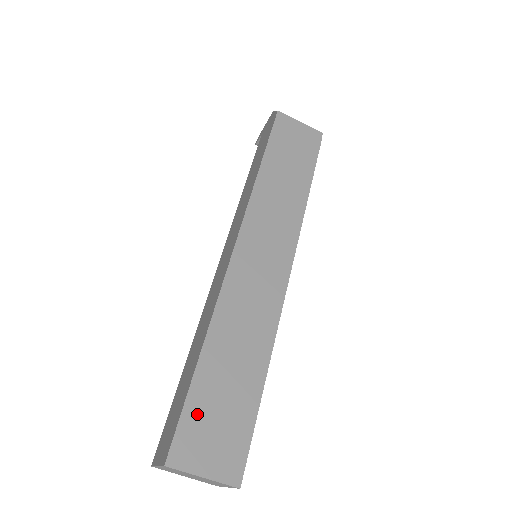
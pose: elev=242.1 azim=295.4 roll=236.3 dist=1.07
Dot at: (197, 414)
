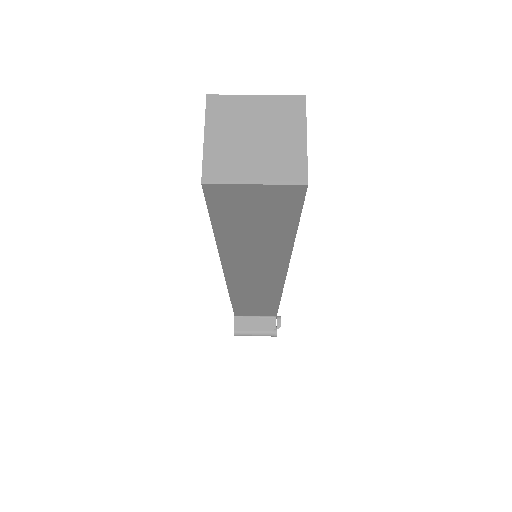
Dot at: occluded
